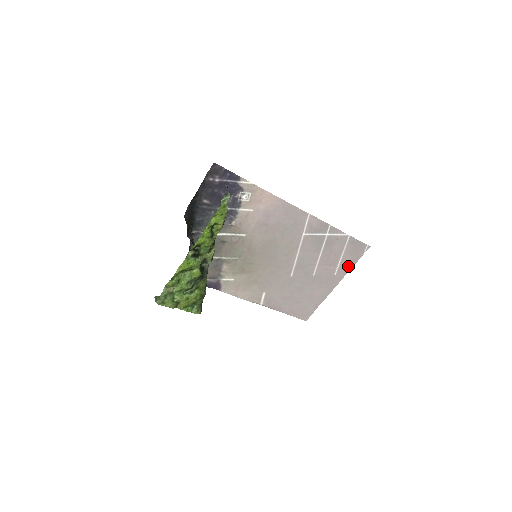
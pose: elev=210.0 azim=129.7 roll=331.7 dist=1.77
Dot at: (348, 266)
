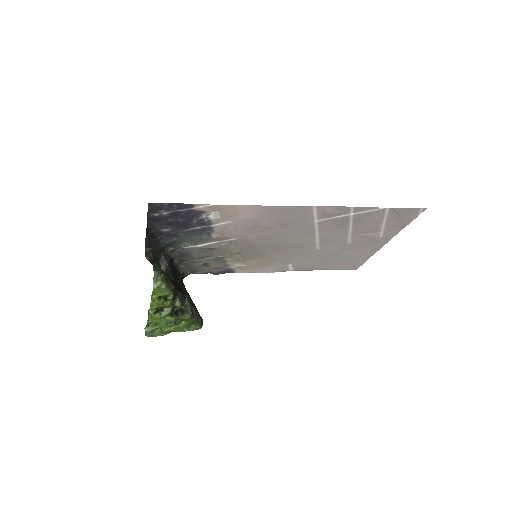
Dot at: (398, 227)
